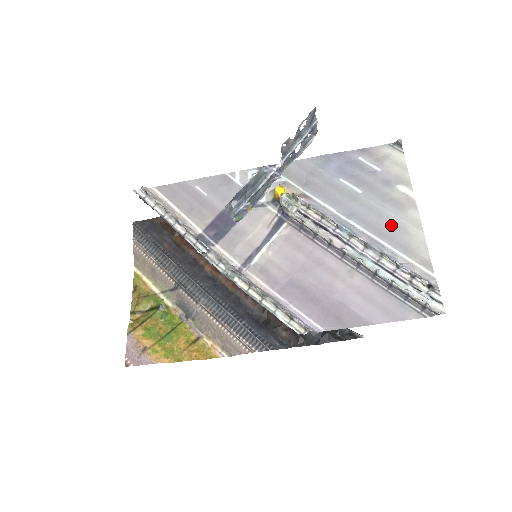
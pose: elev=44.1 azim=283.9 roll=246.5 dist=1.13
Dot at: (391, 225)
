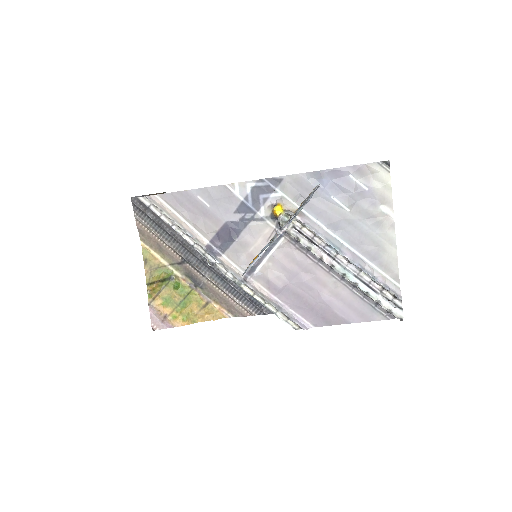
Dot at: (371, 243)
